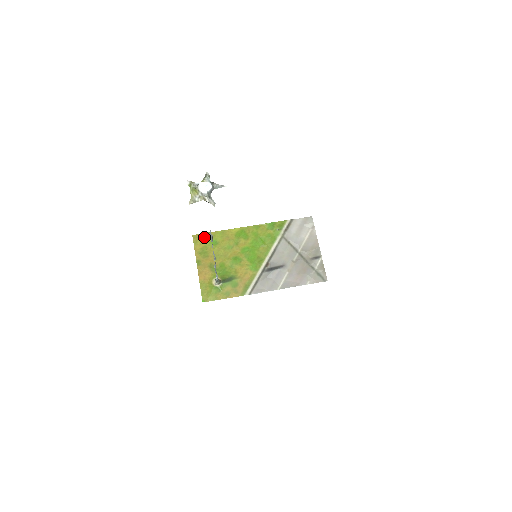
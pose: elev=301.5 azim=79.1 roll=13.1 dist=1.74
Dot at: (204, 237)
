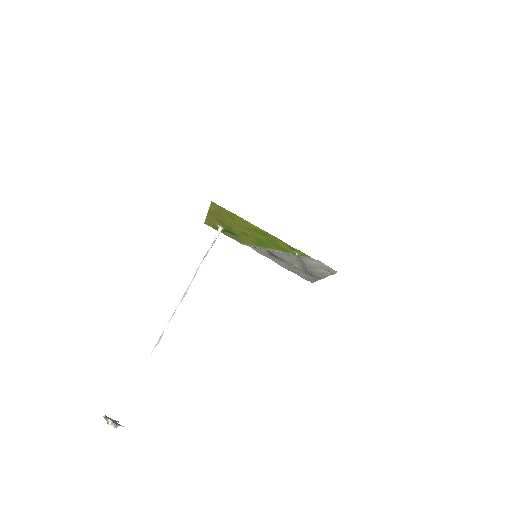
Dot at: (223, 209)
